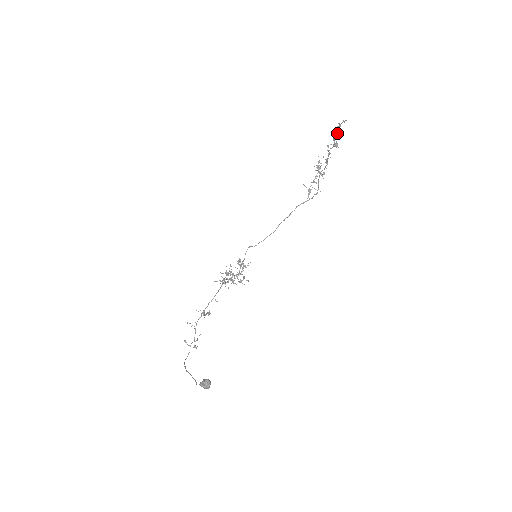
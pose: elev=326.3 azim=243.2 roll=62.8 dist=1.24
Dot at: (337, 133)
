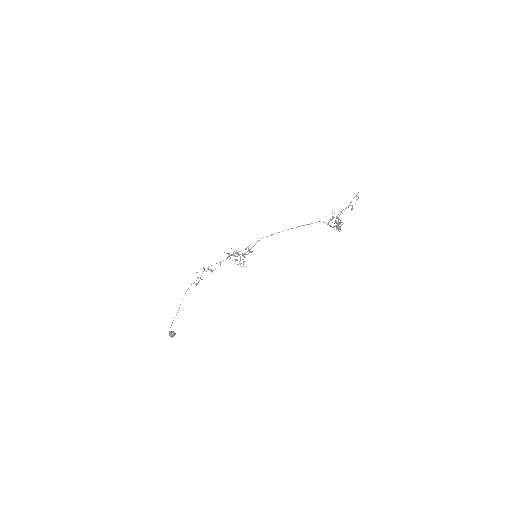
Dot at: occluded
